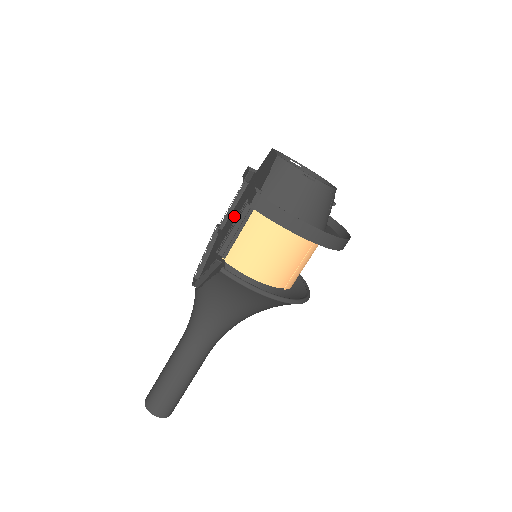
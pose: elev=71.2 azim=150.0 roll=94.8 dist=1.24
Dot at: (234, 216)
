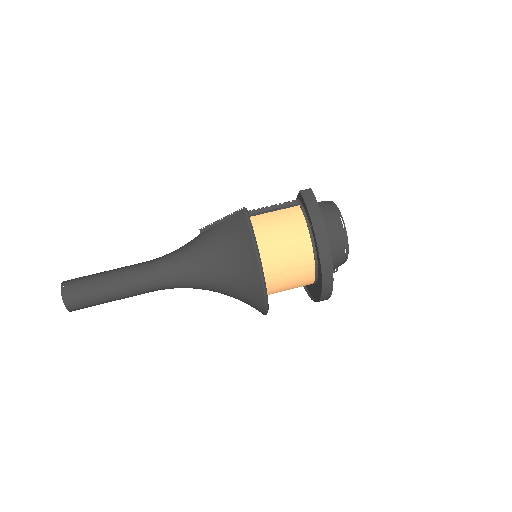
Dot at: occluded
